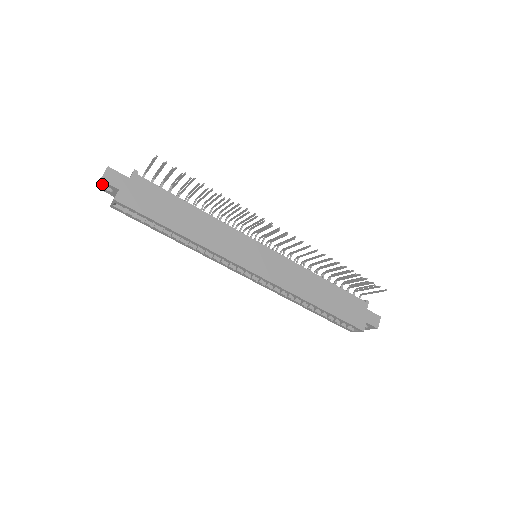
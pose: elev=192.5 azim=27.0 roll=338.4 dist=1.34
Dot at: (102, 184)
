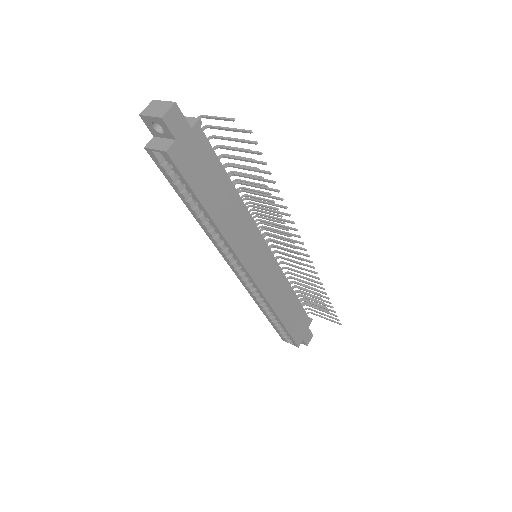
Dot at: (156, 120)
